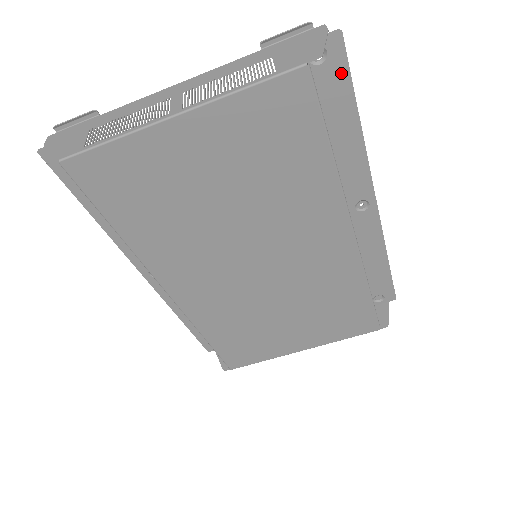
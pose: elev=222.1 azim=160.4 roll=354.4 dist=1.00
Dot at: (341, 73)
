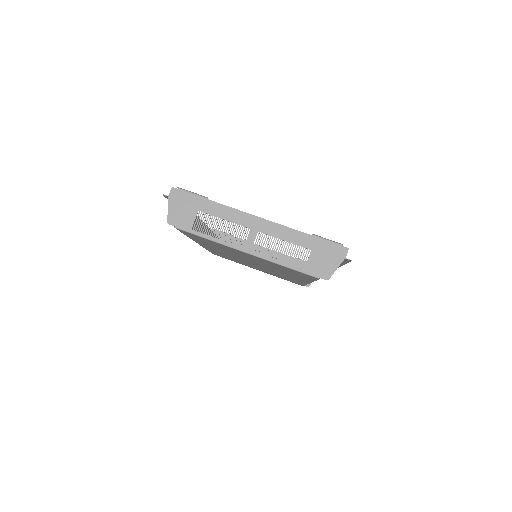
Dot at: (343, 261)
